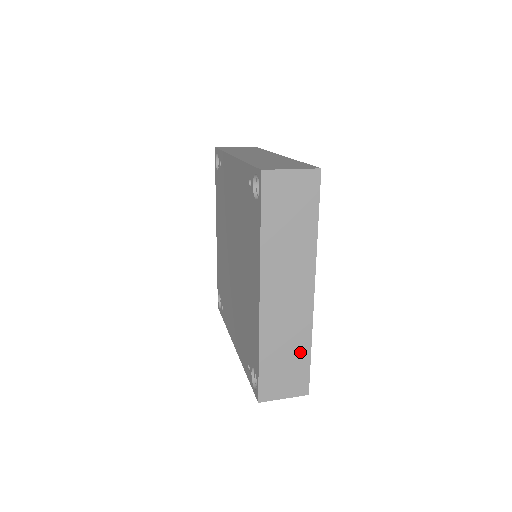
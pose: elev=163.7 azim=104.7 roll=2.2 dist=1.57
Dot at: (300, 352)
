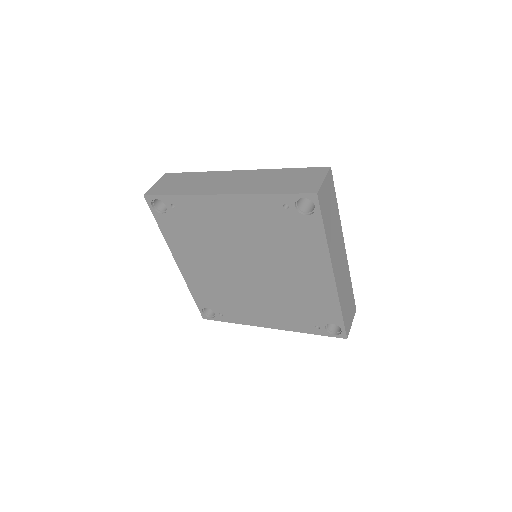
Dot at: (349, 289)
